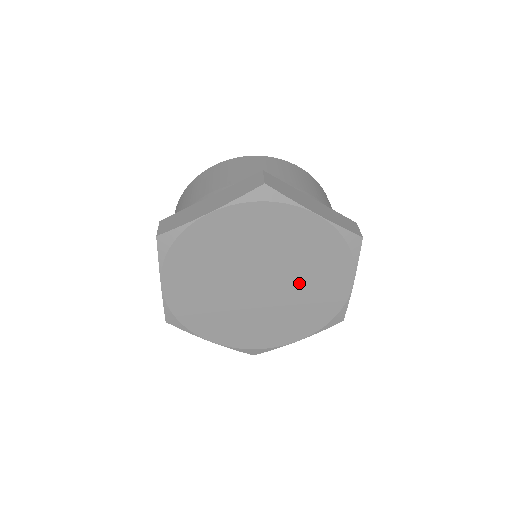
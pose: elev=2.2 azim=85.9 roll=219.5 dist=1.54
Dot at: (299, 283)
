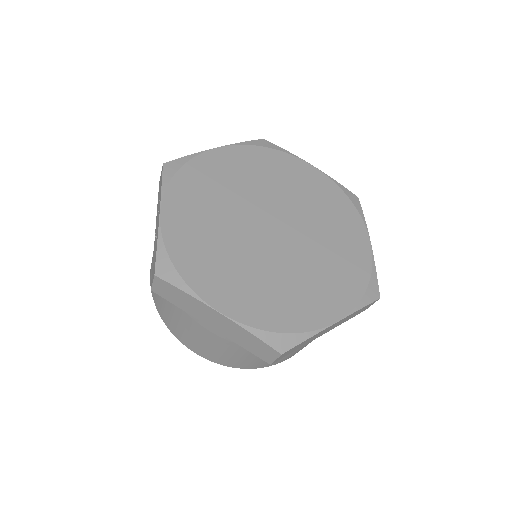
Dot at: (315, 232)
